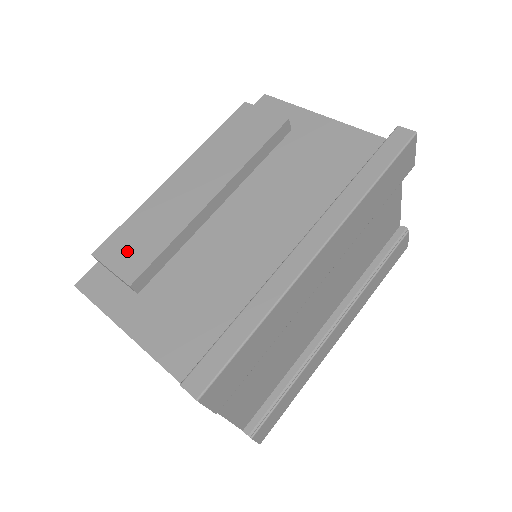
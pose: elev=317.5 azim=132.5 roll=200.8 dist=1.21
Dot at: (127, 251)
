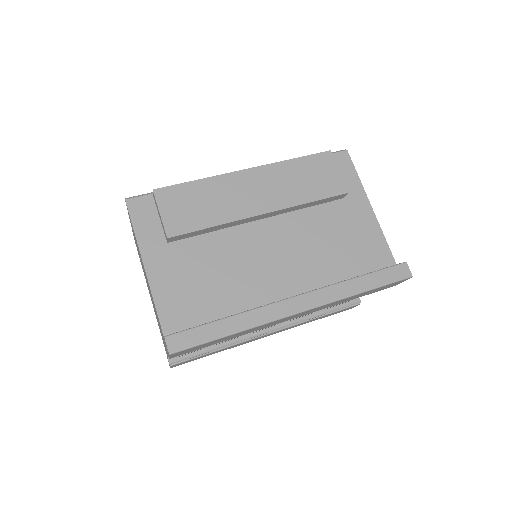
Dot at: (180, 208)
